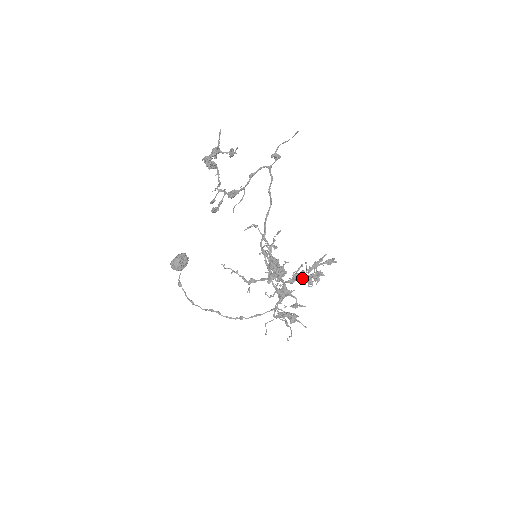
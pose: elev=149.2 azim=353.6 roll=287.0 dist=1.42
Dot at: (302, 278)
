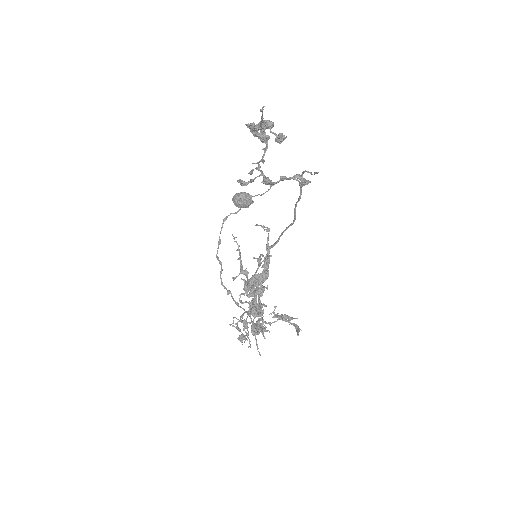
Dot at: occluded
